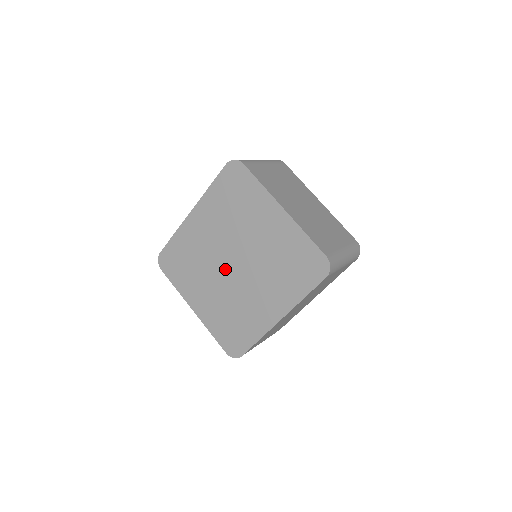
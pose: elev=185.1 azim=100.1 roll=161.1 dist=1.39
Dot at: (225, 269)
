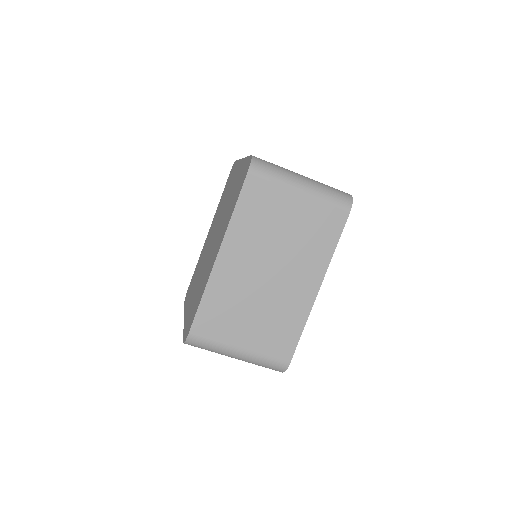
Dot at: (208, 252)
